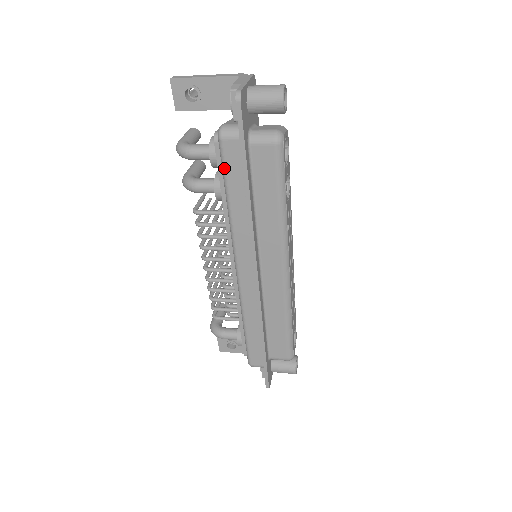
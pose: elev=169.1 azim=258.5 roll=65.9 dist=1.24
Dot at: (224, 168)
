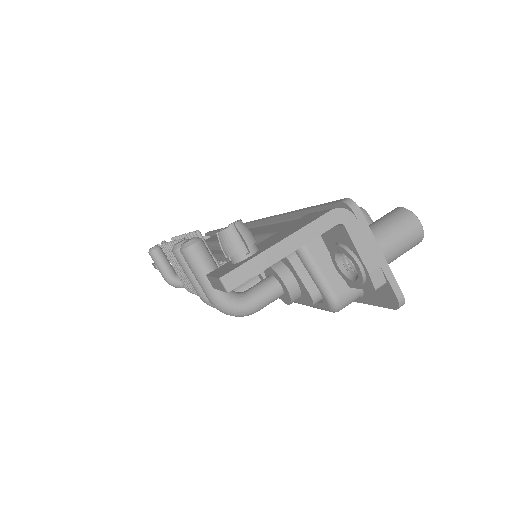
Dot at: occluded
